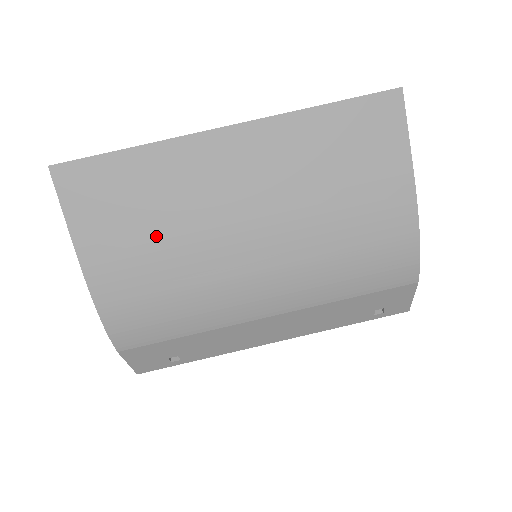
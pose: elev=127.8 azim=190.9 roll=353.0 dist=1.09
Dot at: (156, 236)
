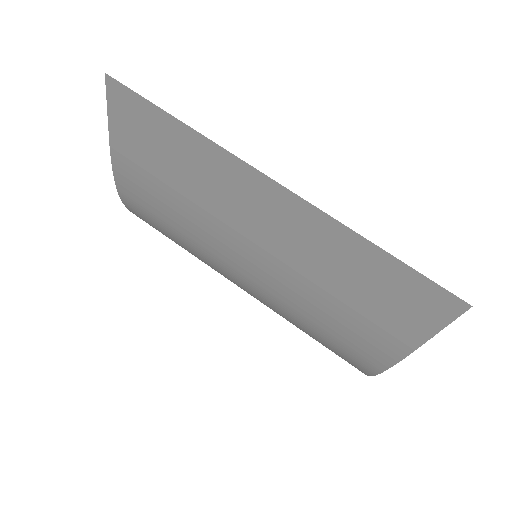
Dot at: (173, 193)
